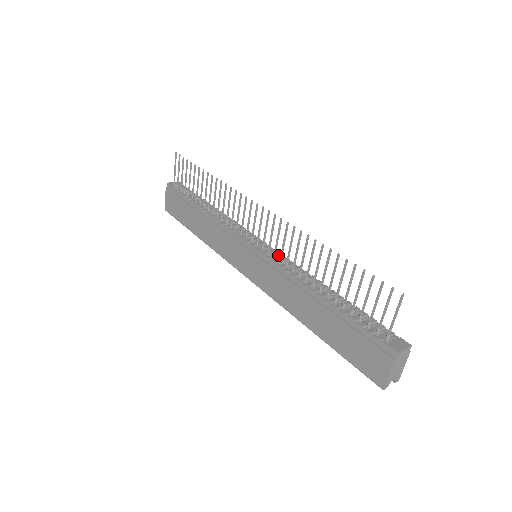
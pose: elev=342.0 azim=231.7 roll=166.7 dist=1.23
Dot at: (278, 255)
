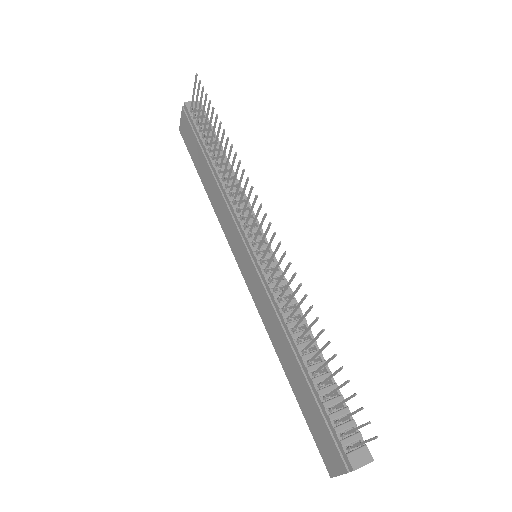
Dot at: (277, 273)
